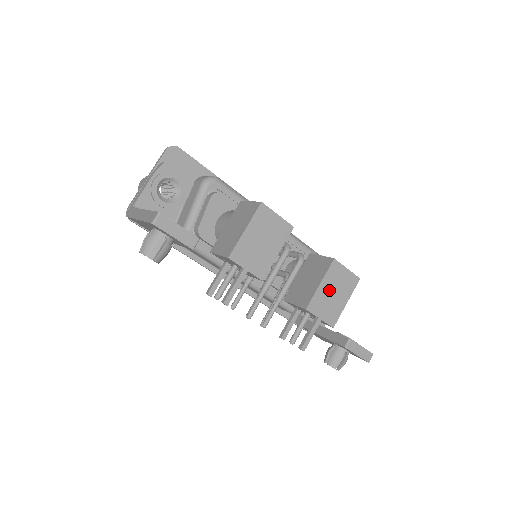
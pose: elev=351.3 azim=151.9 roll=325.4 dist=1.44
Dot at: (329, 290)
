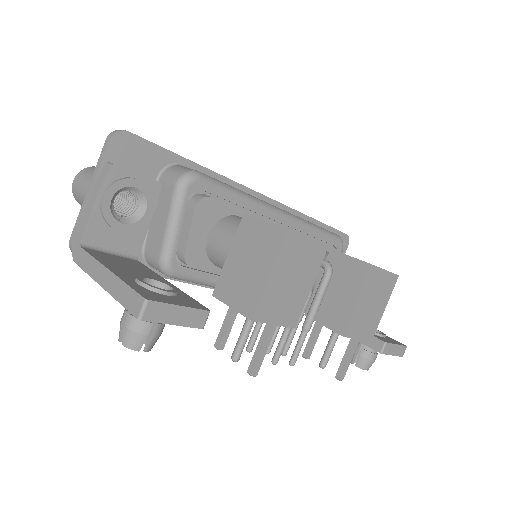
Dot at: (367, 303)
